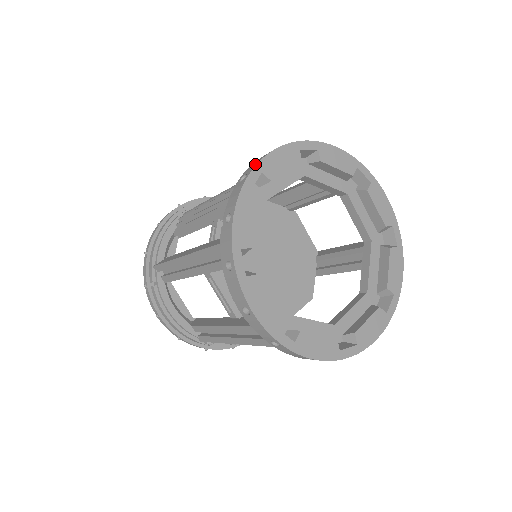
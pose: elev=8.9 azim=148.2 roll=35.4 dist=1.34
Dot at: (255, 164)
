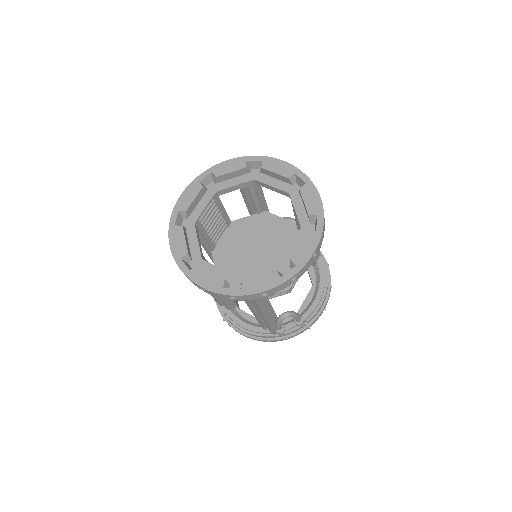
Dot at: (174, 209)
